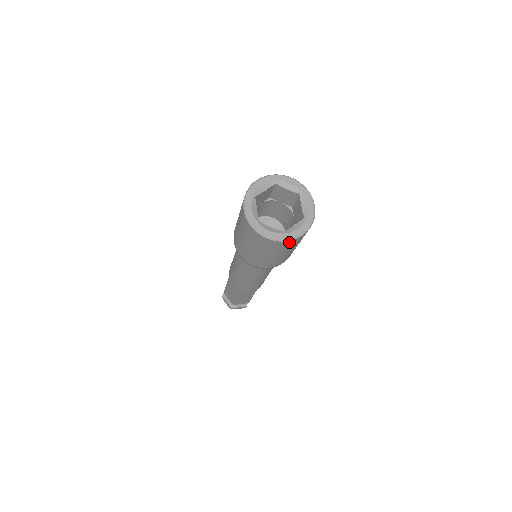
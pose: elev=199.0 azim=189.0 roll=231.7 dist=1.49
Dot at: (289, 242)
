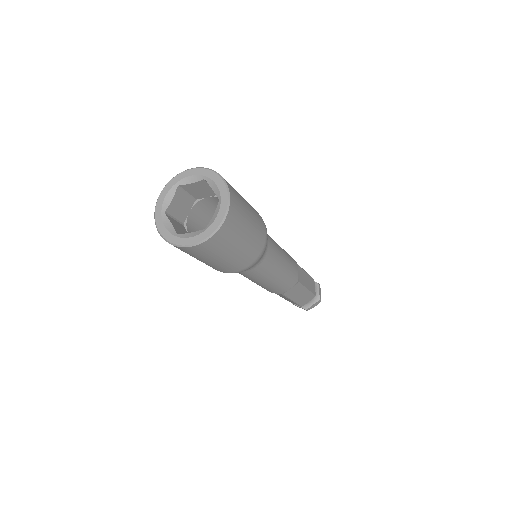
Dot at: (217, 235)
